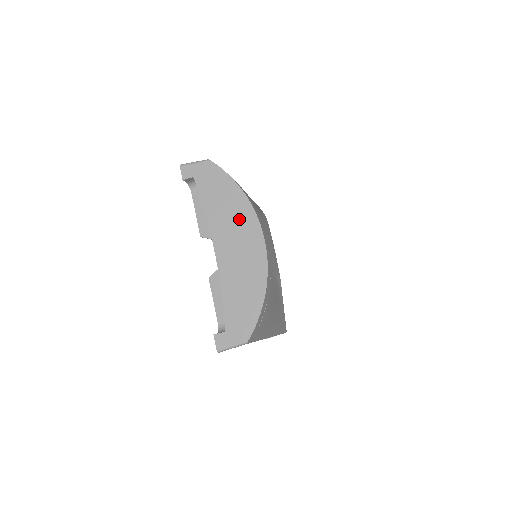
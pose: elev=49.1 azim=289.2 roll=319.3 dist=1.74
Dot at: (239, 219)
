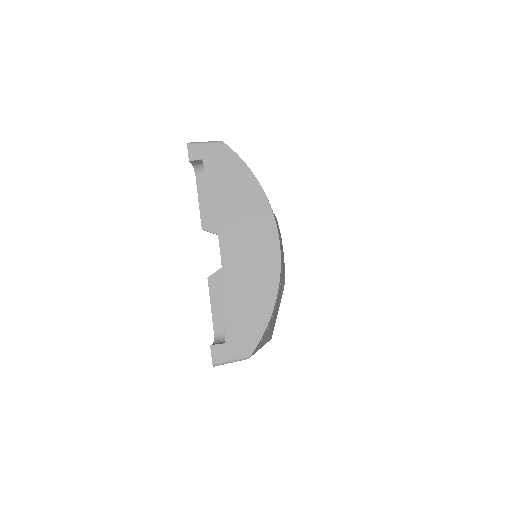
Dot at: (252, 215)
